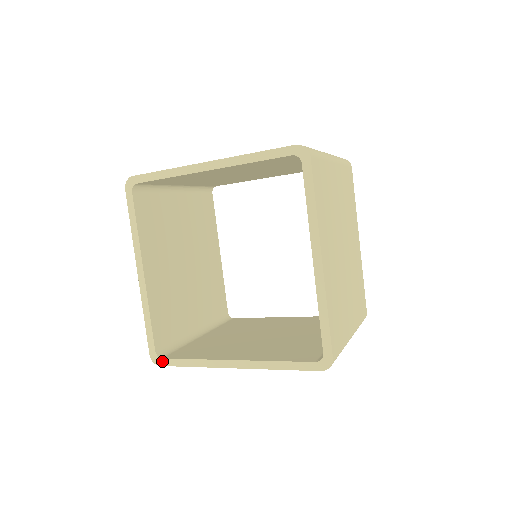
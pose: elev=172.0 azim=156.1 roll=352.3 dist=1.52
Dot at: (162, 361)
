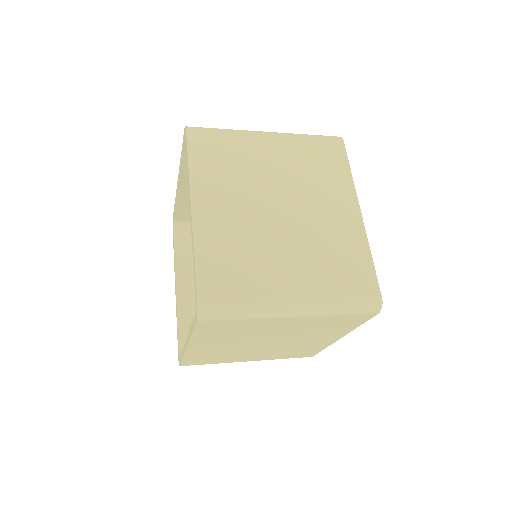
Dot at: (179, 361)
